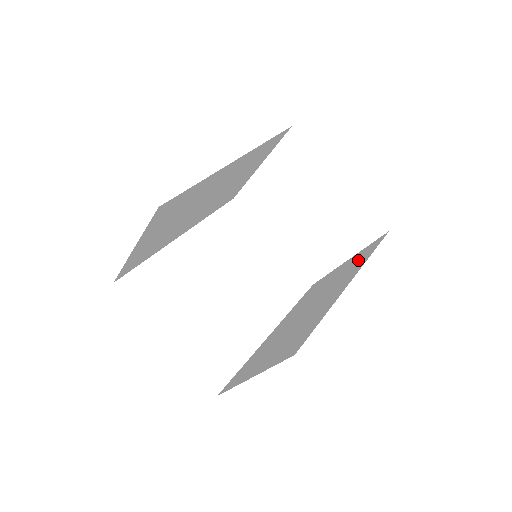
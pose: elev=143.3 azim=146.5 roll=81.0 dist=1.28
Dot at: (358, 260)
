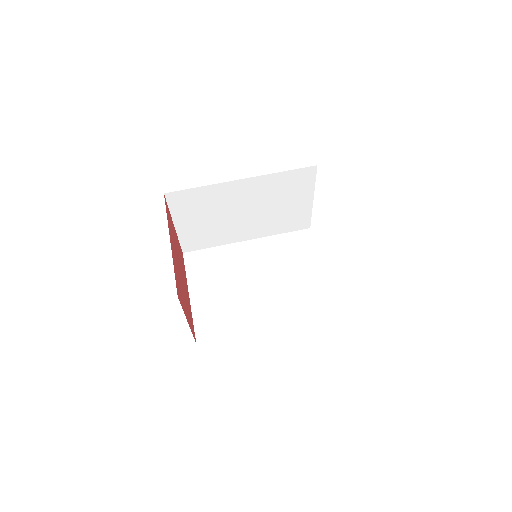
Dot at: occluded
